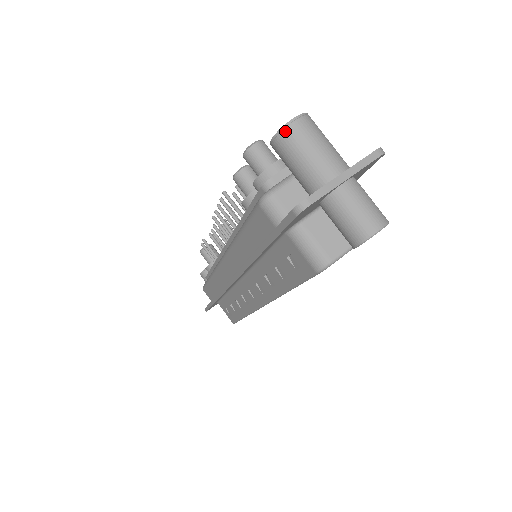
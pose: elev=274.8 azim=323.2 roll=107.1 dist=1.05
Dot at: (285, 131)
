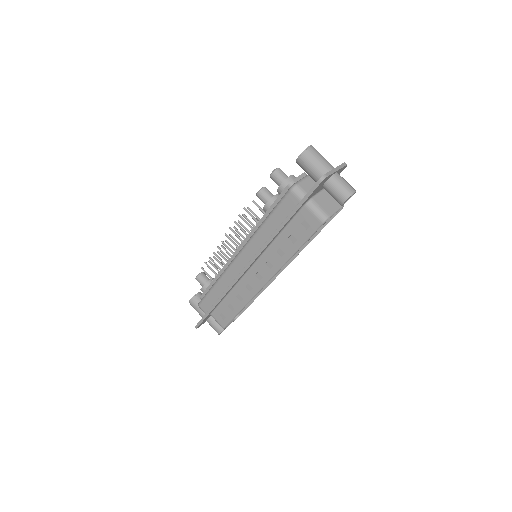
Dot at: (306, 151)
